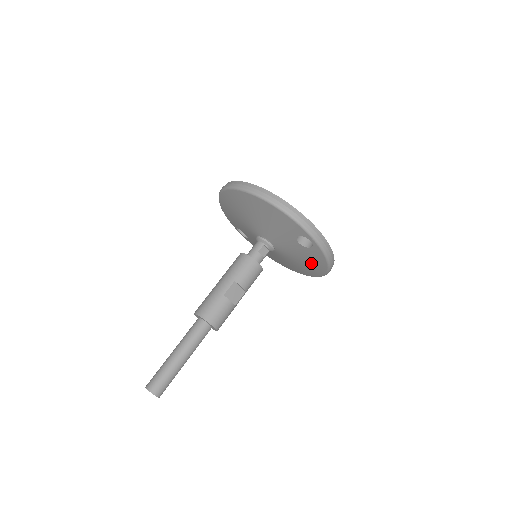
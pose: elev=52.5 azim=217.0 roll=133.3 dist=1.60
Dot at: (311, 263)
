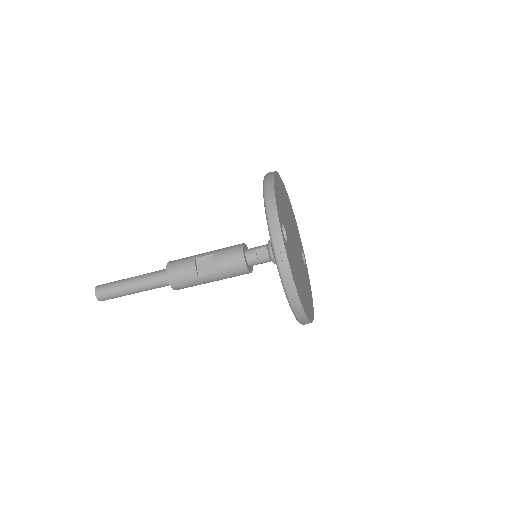
Dot at: occluded
